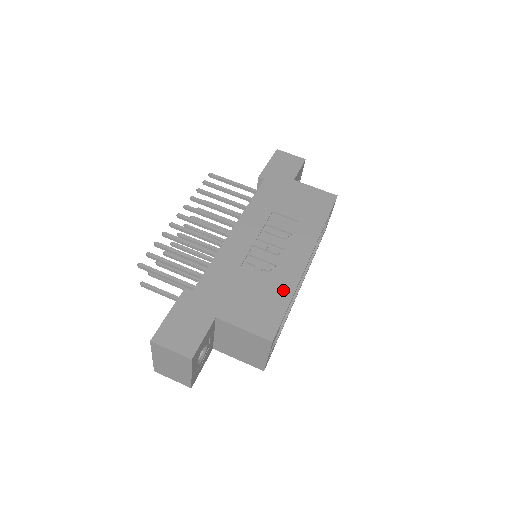
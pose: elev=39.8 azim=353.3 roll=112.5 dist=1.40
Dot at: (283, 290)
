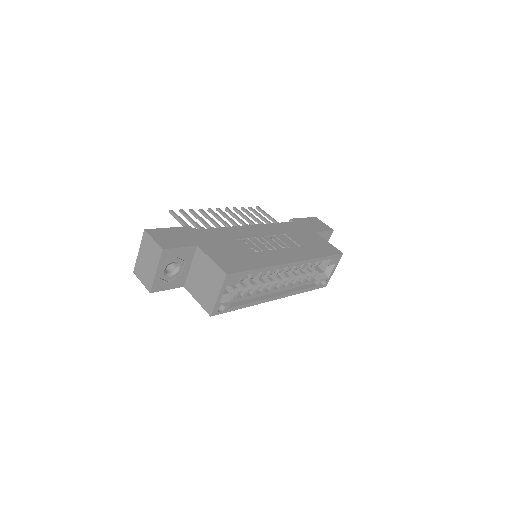
Dot at: (258, 262)
